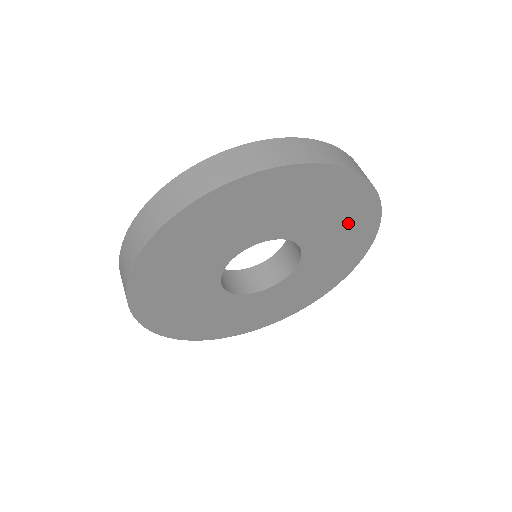
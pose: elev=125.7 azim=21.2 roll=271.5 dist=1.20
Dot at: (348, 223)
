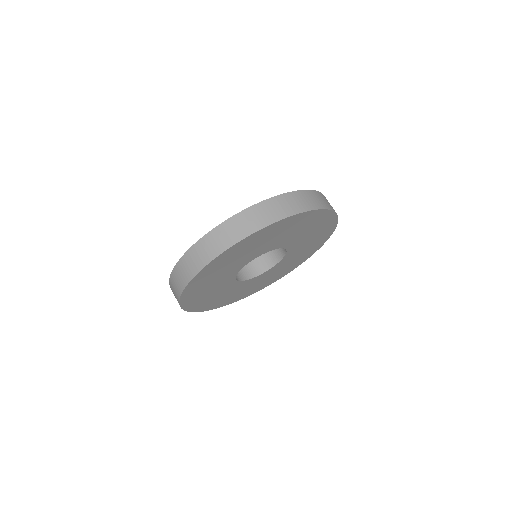
Dot at: (305, 252)
